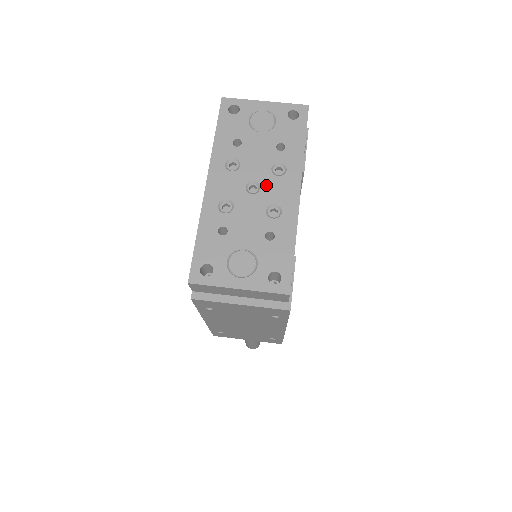
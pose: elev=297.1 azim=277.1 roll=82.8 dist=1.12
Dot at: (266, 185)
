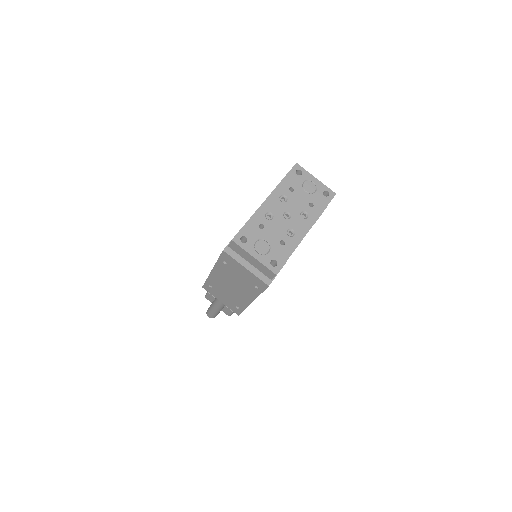
Dot at: (294, 218)
